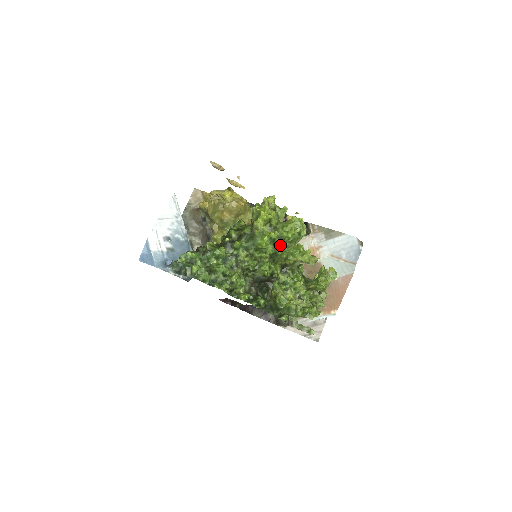
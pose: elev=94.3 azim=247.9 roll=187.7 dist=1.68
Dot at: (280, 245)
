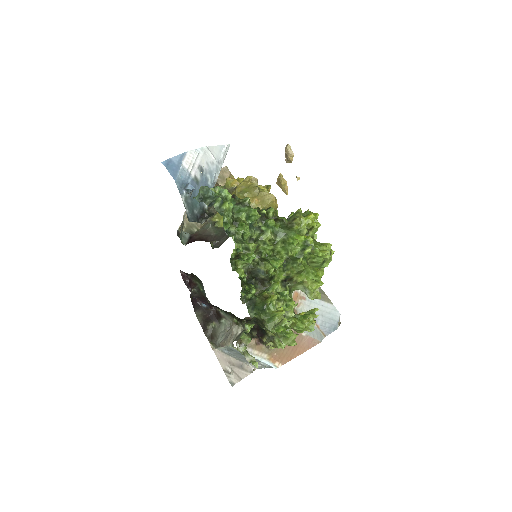
Dot at: (305, 256)
